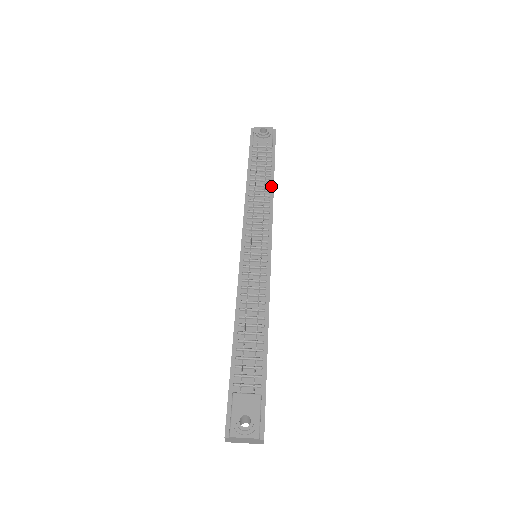
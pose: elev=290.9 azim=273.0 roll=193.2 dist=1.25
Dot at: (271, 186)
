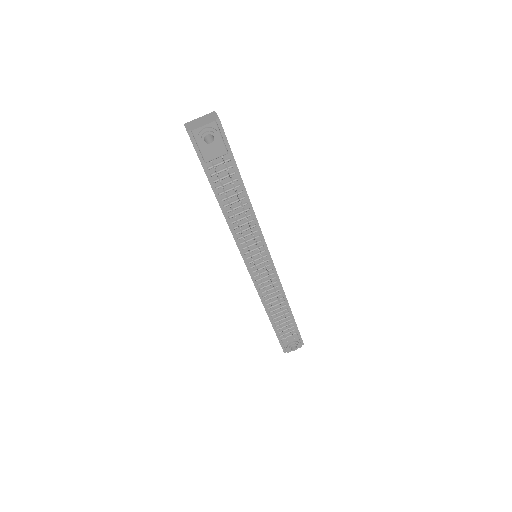
Dot at: (247, 202)
